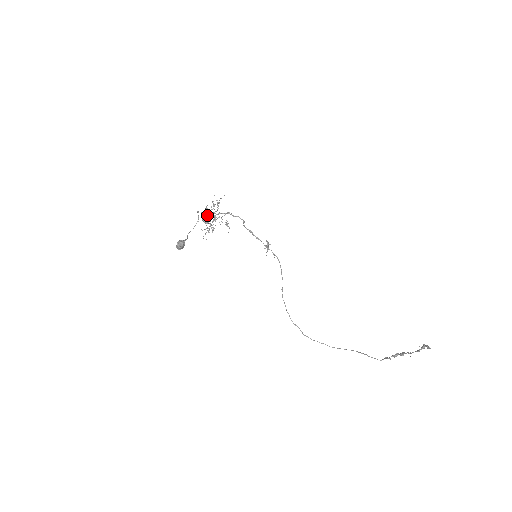
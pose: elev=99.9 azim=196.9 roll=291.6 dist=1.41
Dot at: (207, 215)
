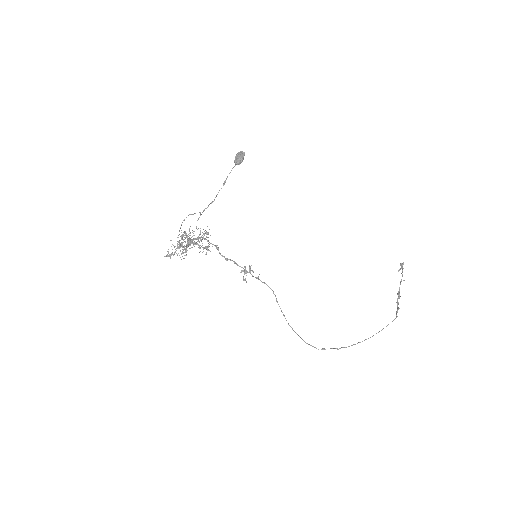
Dot at: (189, 231)
